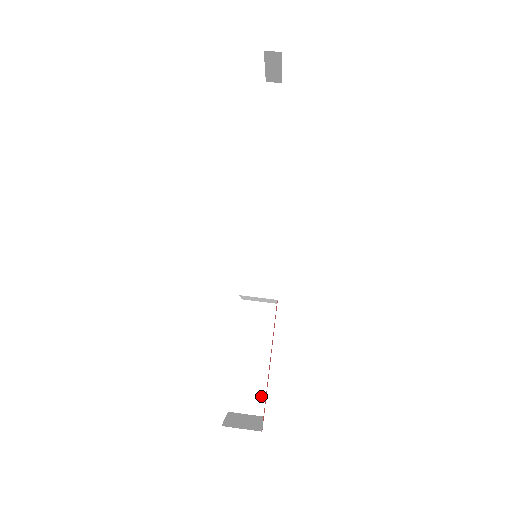
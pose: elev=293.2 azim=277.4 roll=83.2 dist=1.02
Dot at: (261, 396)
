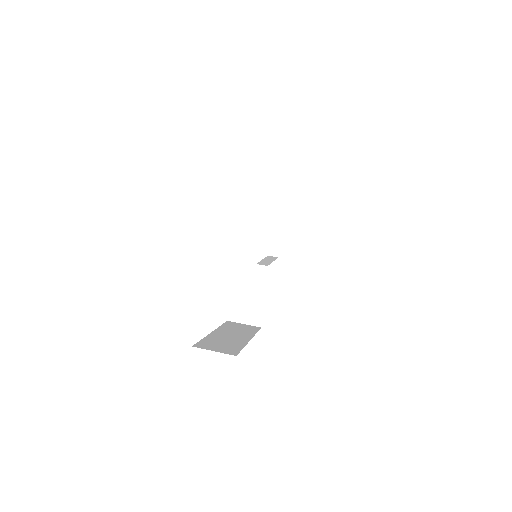
Dot at: (236, 349)
